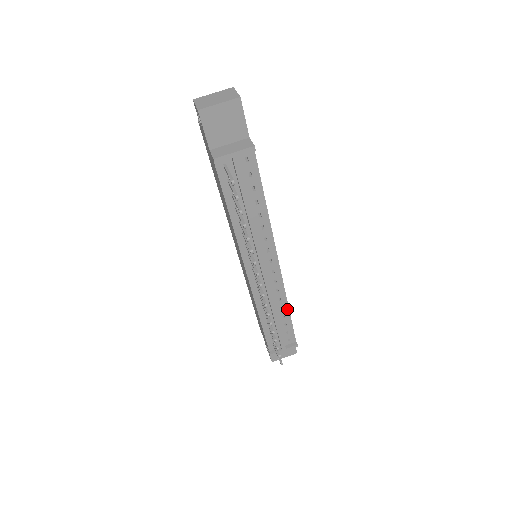
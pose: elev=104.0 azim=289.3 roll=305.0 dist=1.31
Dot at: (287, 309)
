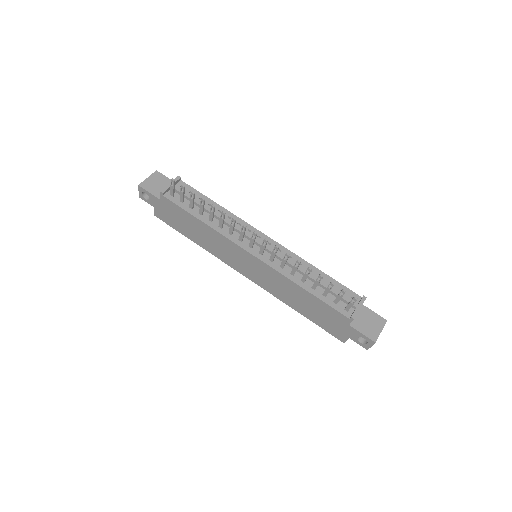
Dot at: (316, 269)
